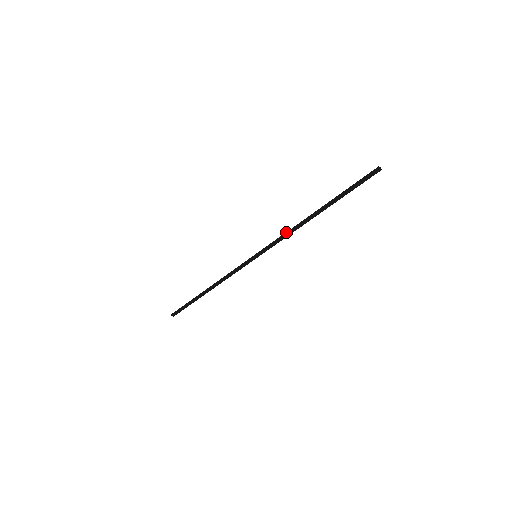
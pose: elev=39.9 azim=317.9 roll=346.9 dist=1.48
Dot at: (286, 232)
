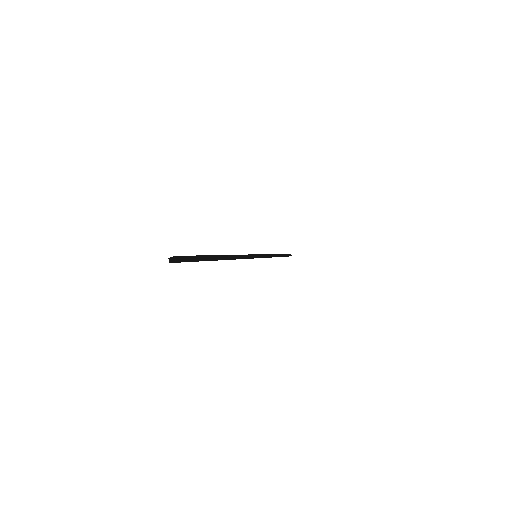
Dot at: occluded
